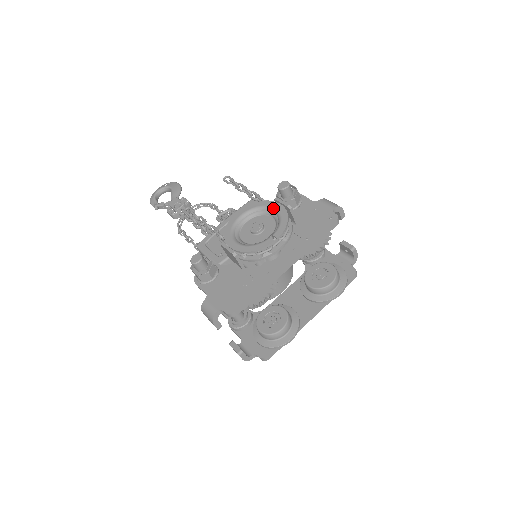
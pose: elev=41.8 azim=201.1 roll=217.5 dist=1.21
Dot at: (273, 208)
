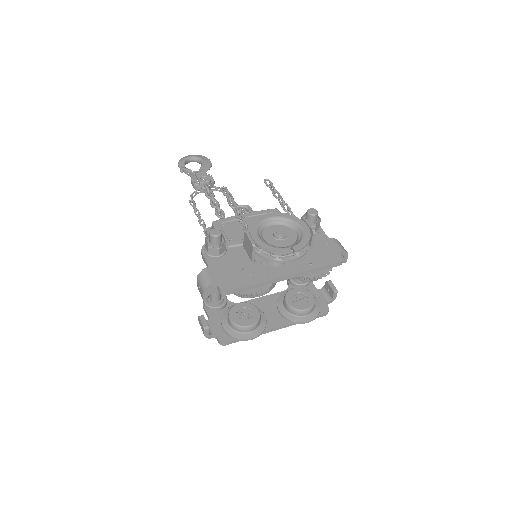
Dot at: (300, 225)
